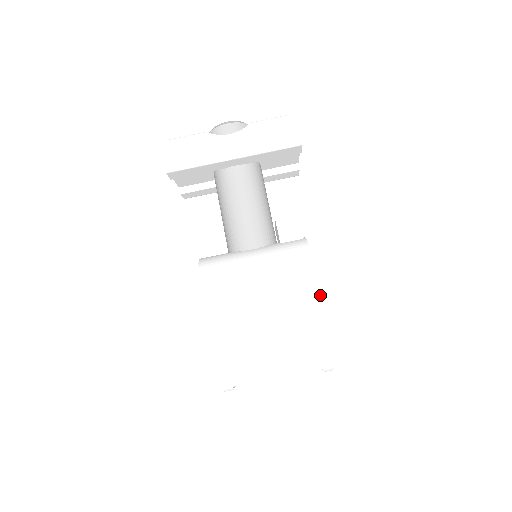
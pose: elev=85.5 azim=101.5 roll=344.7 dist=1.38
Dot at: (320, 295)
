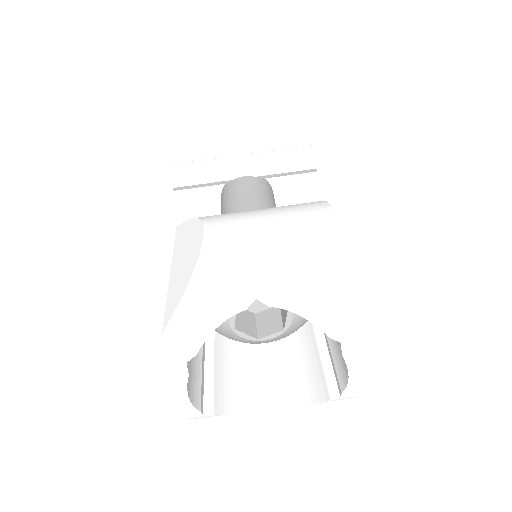
Dot at: (329, 214)
